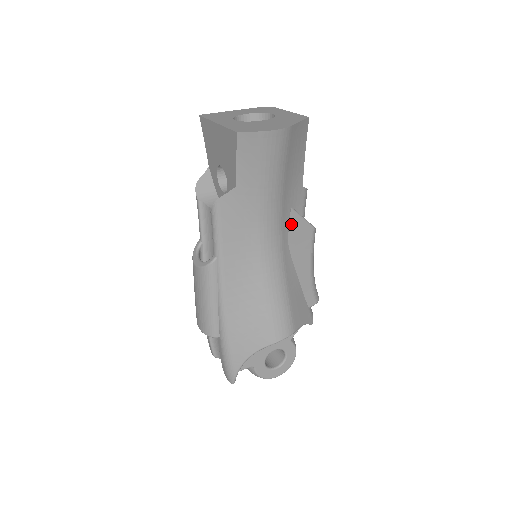
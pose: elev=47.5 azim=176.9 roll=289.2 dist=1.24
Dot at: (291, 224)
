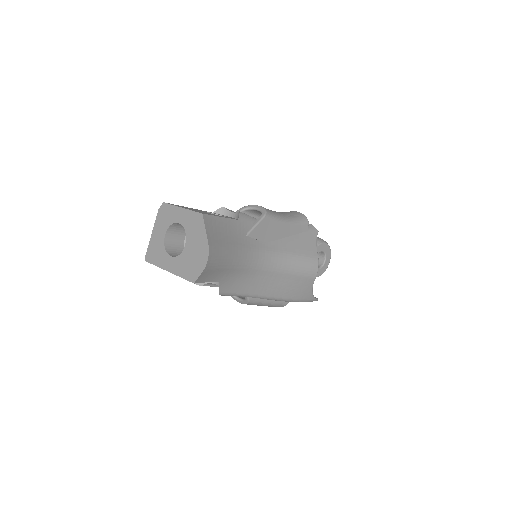
Dot at: (256, 237)
